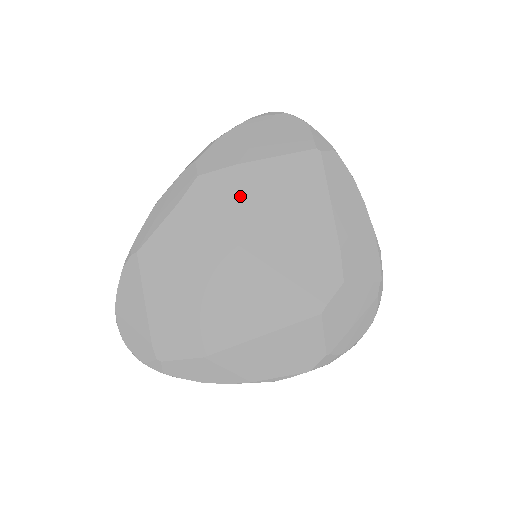
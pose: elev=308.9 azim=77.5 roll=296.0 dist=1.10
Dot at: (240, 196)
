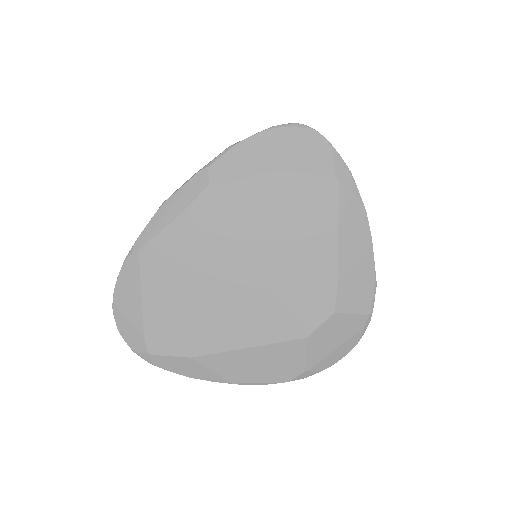
Dot at: (249, 212)
